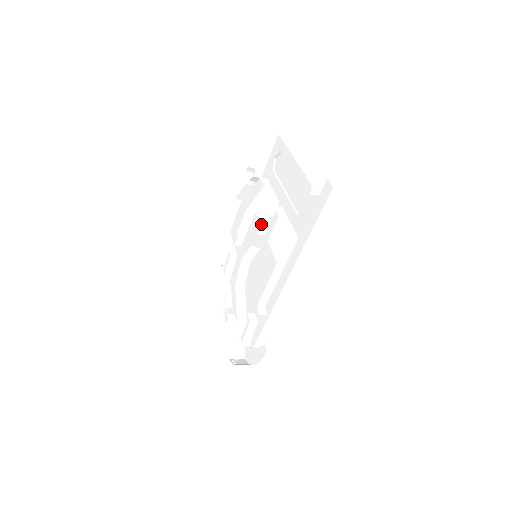
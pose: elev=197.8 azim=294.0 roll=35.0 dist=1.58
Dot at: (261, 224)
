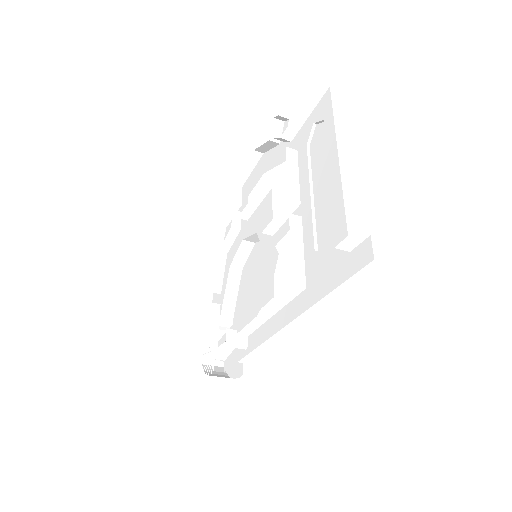
Dot at: (269, 223)
